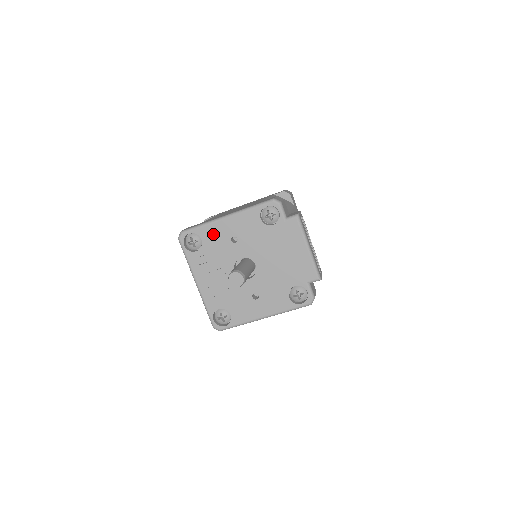
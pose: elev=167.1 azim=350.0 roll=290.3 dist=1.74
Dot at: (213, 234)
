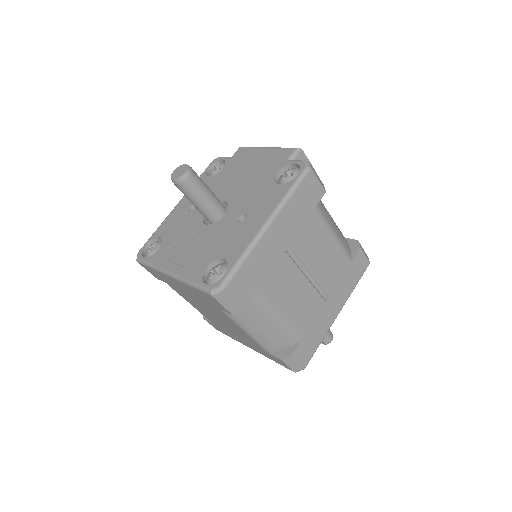
Dot at: (169, 224)
